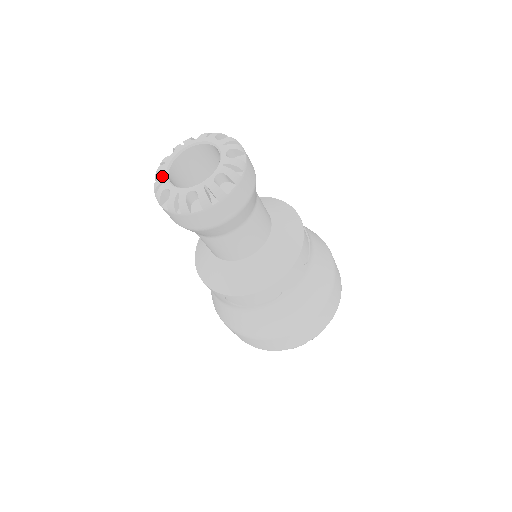
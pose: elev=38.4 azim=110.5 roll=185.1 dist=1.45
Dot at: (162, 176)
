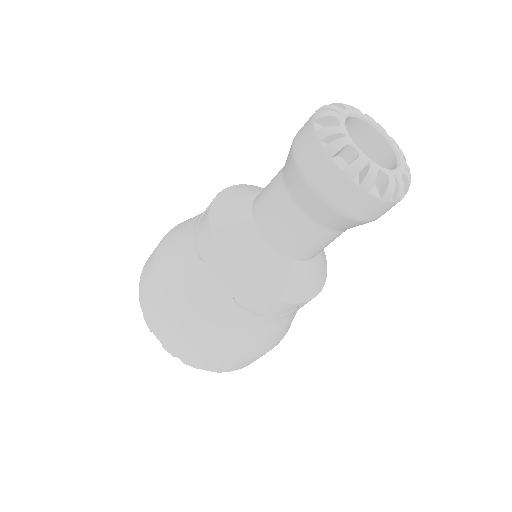
Dot at: (342, 126)
